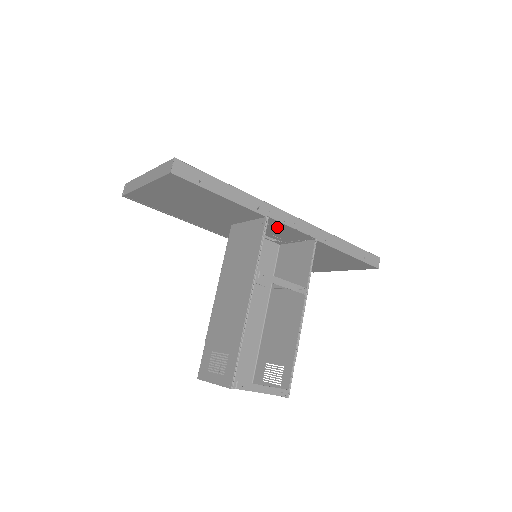
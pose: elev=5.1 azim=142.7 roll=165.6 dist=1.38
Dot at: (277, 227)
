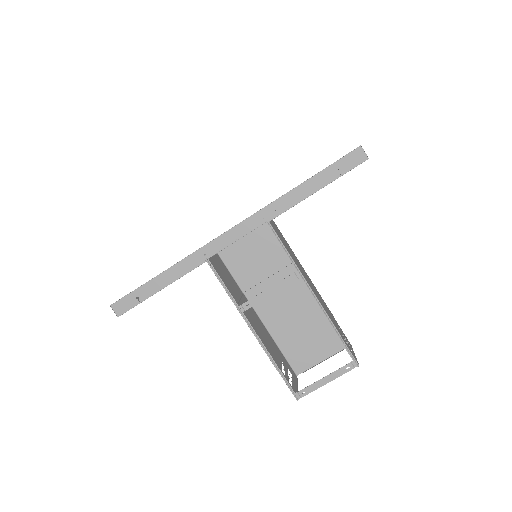
Dot at: occluded
